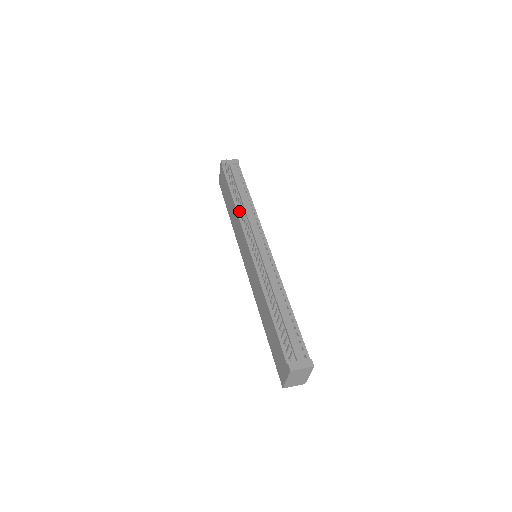
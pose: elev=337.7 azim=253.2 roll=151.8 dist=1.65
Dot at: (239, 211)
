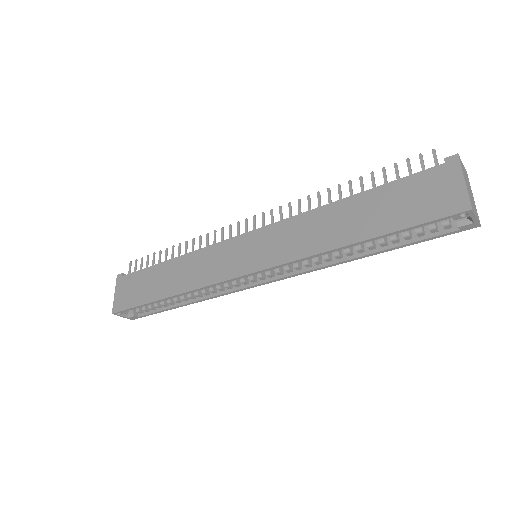
Dot at: (192, 254)
